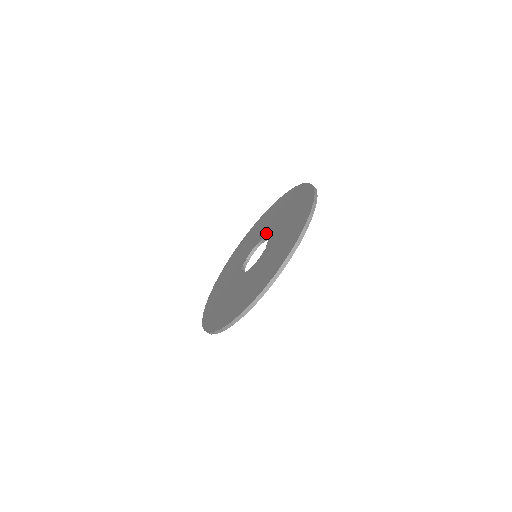
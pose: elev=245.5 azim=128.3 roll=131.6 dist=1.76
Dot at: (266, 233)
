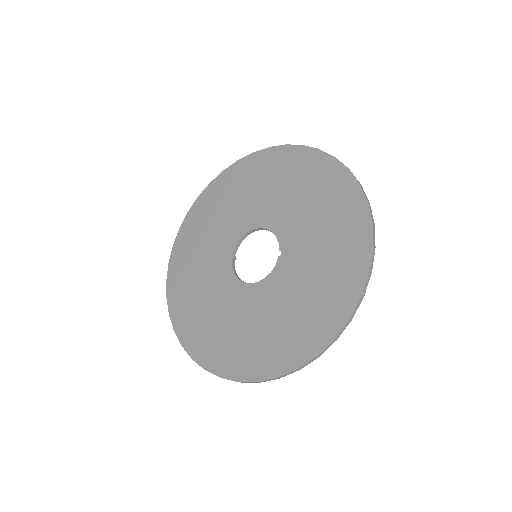
Dot at: (261, 219)
